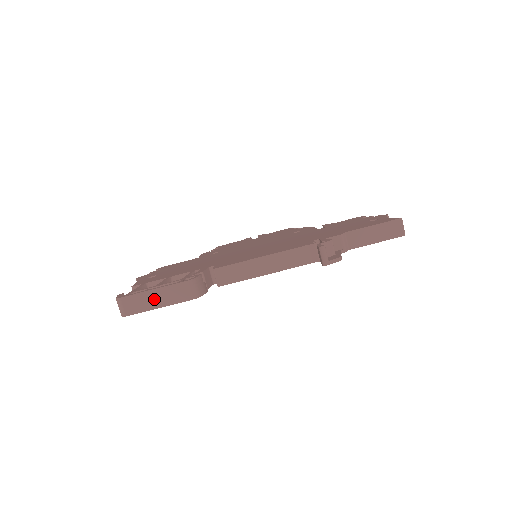
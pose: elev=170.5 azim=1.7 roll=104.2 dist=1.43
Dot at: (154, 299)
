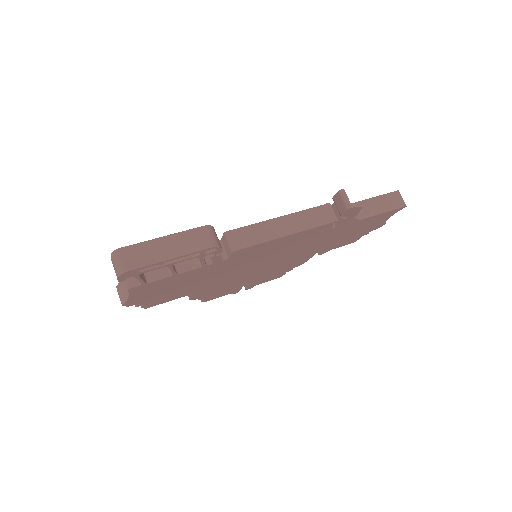
Dot at: (163, 248)
